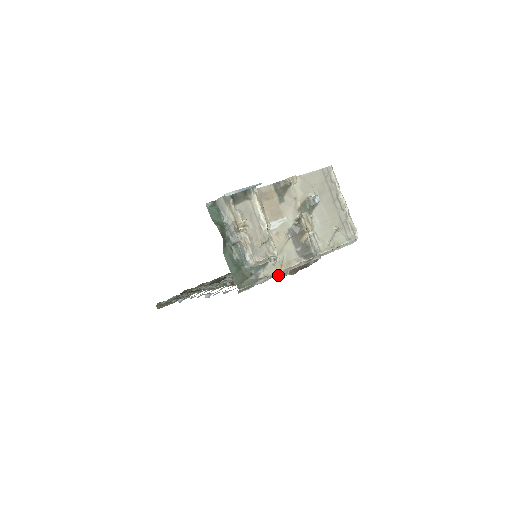
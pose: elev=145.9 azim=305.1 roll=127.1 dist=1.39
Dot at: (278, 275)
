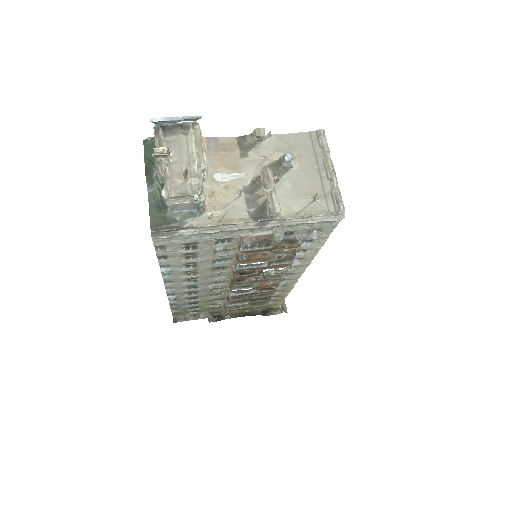
Dot at: (213, 231)
